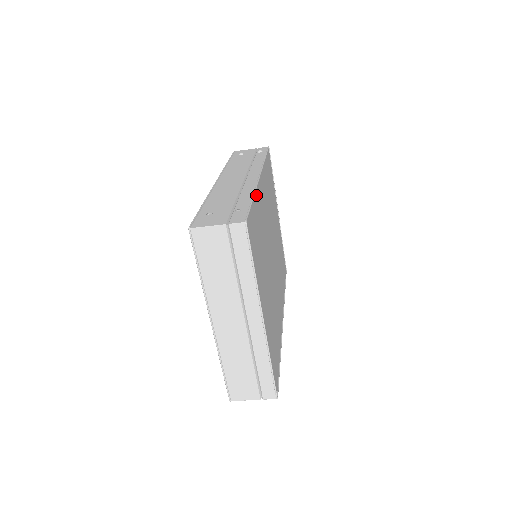
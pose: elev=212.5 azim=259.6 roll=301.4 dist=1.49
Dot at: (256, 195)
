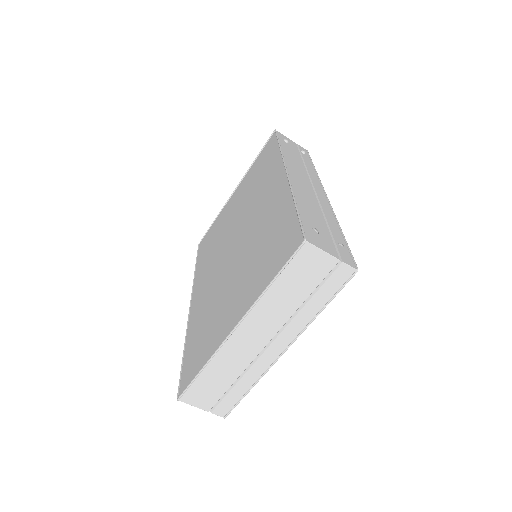
Dot at: occluded
